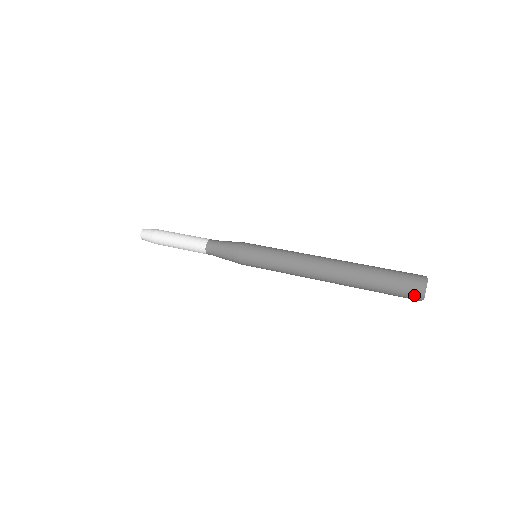
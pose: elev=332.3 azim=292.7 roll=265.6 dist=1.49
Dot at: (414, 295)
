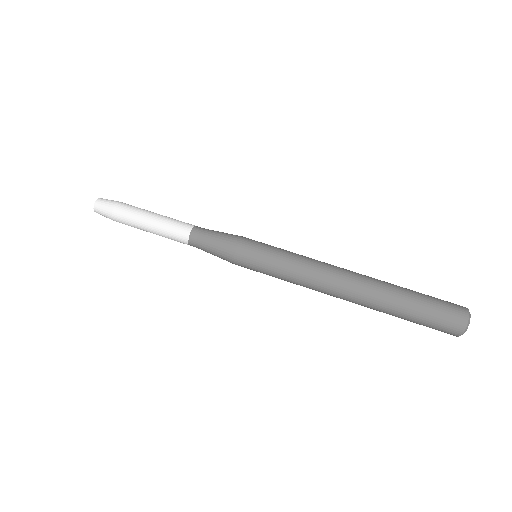
Dot at: occluded
